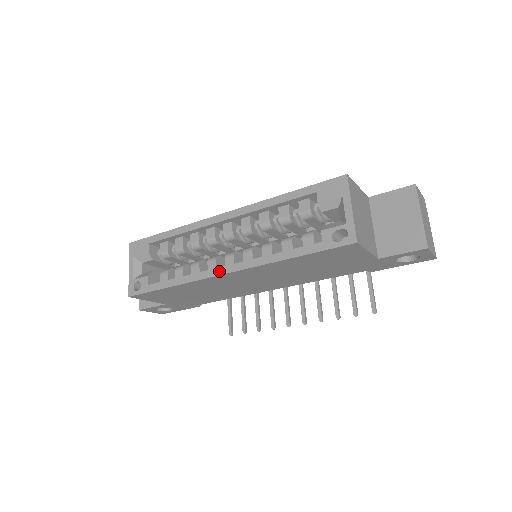
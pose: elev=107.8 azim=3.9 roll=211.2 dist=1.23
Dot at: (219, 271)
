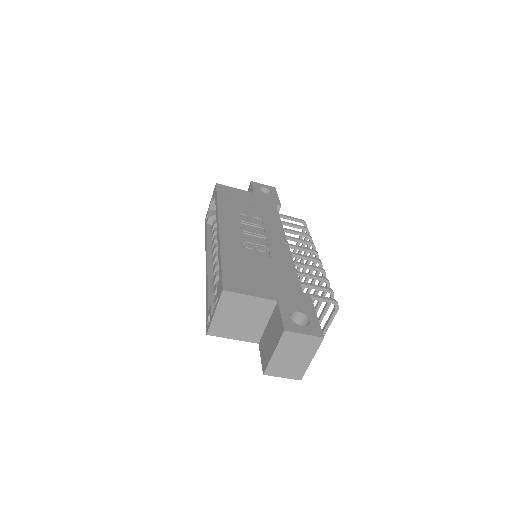
Dot at: (206, 260)
